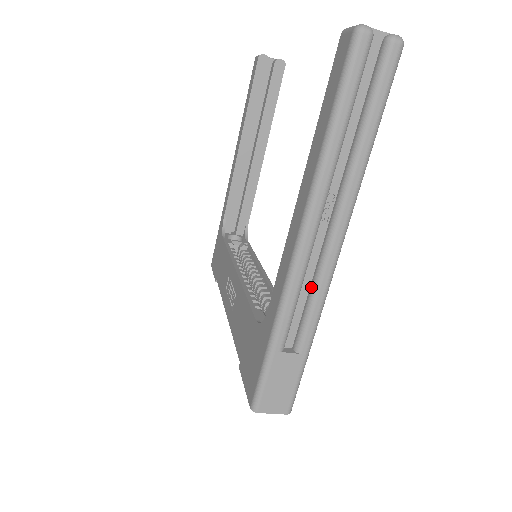
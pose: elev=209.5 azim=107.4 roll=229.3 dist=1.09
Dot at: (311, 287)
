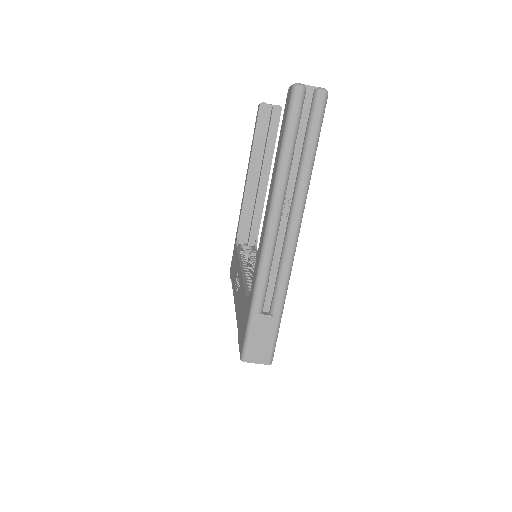
Dot at: (279, 265)
